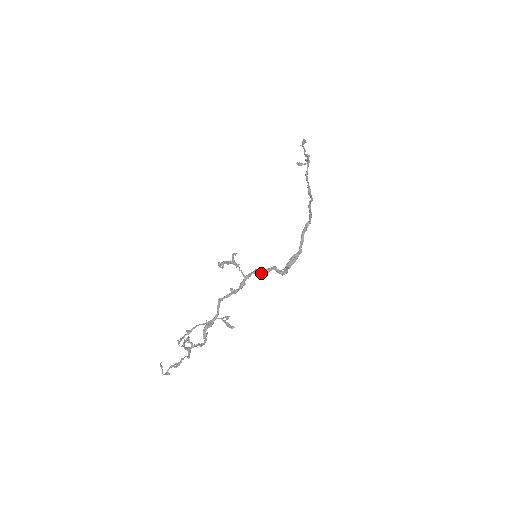
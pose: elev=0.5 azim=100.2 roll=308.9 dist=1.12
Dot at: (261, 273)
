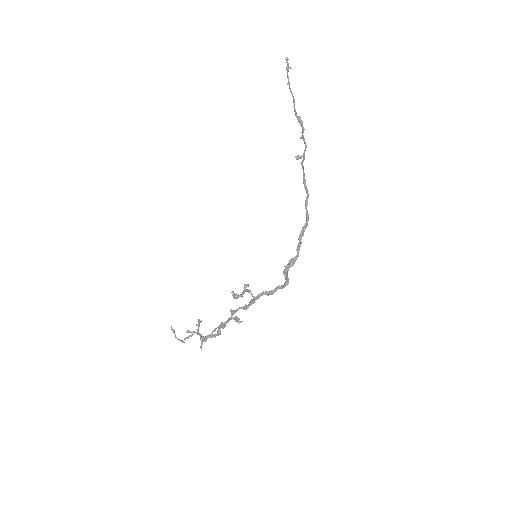
Dot at: (269, 294)
